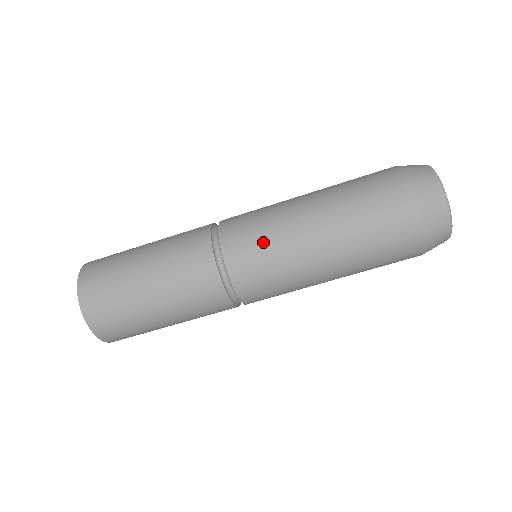
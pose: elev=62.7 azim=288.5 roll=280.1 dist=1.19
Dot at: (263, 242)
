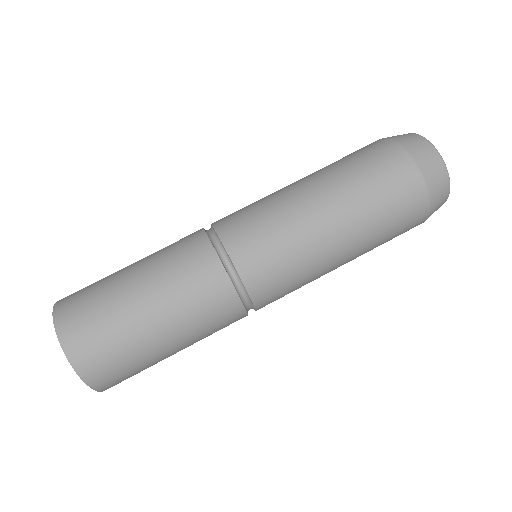
Dot at: occluded
